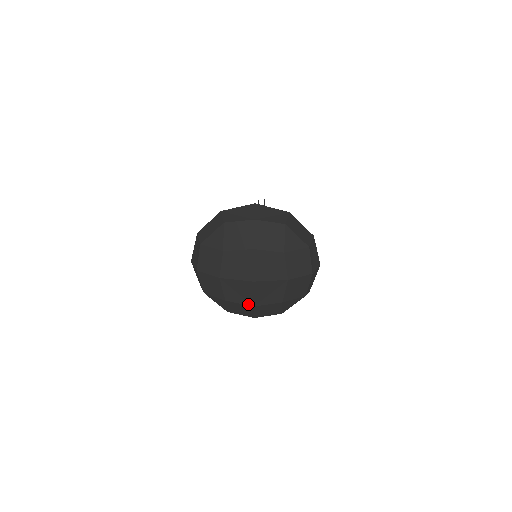
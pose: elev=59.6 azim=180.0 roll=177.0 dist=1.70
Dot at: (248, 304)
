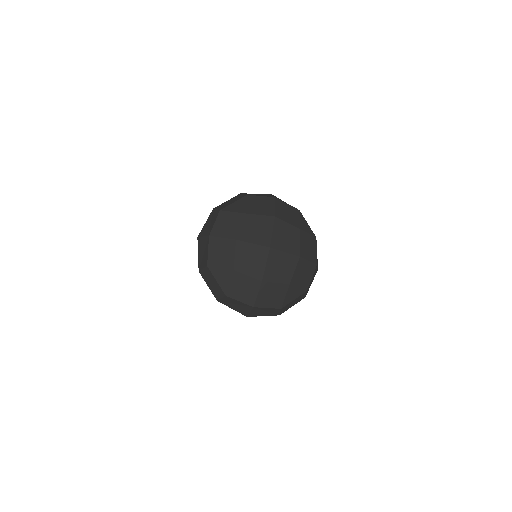
Dot at: (257, 277)
